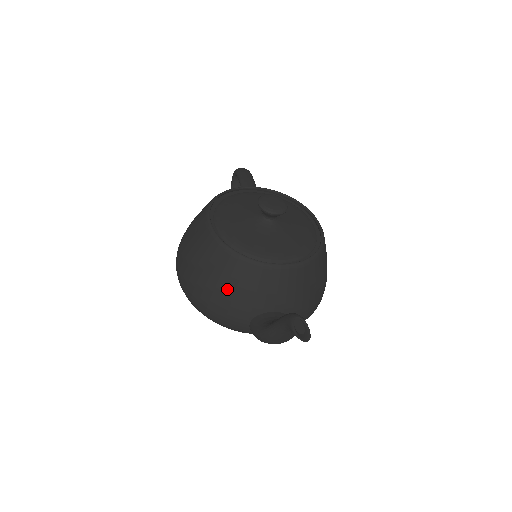
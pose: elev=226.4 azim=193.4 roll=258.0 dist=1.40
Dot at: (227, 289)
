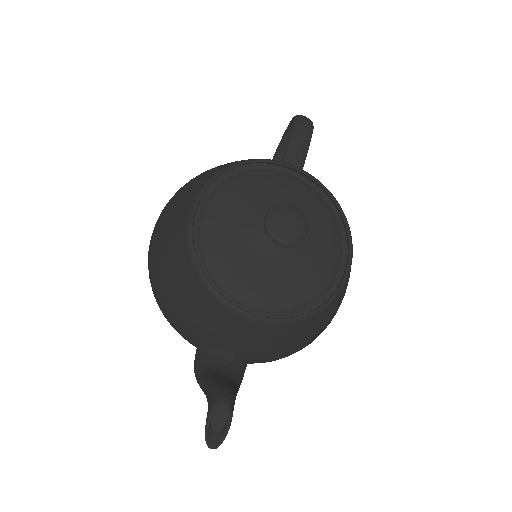
Dot at: (180, 303)
